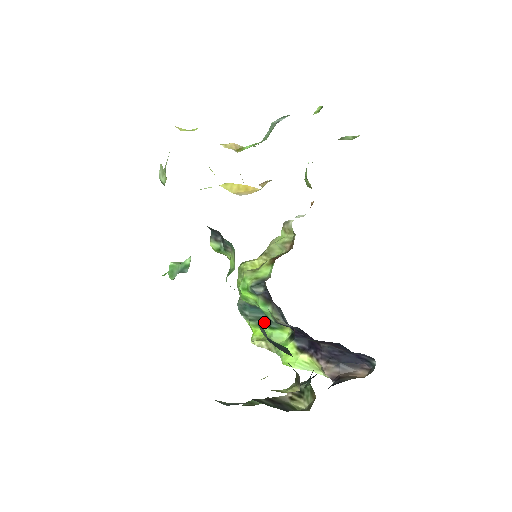
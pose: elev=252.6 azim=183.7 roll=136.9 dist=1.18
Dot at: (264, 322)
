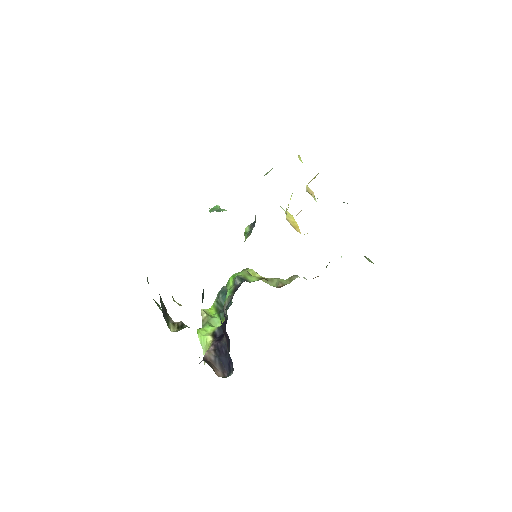
Dot at: (221, 310)
